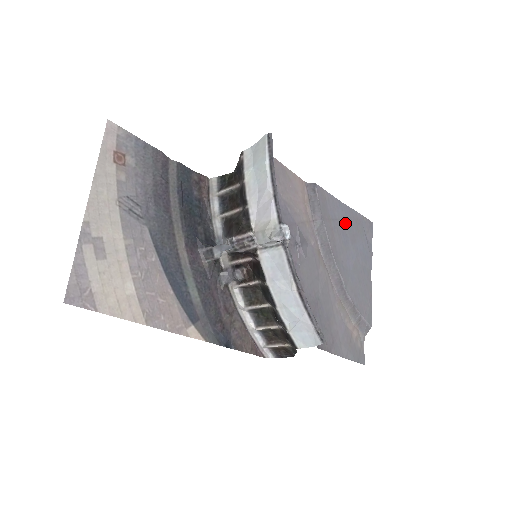
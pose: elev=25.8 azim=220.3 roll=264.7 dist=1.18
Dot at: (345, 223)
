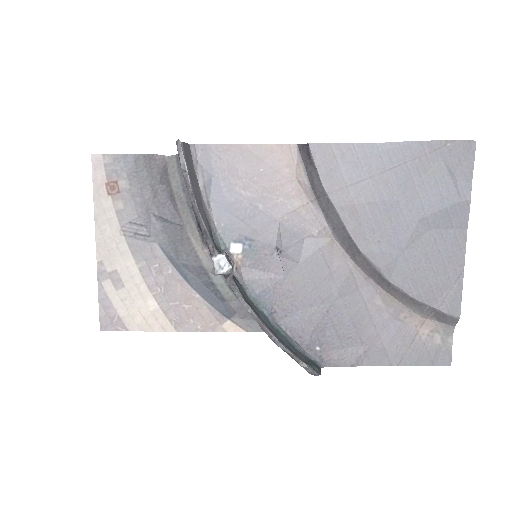
Dot at: (388, 176)
